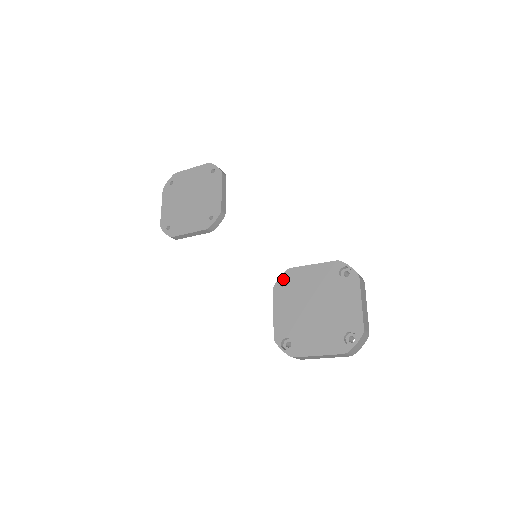
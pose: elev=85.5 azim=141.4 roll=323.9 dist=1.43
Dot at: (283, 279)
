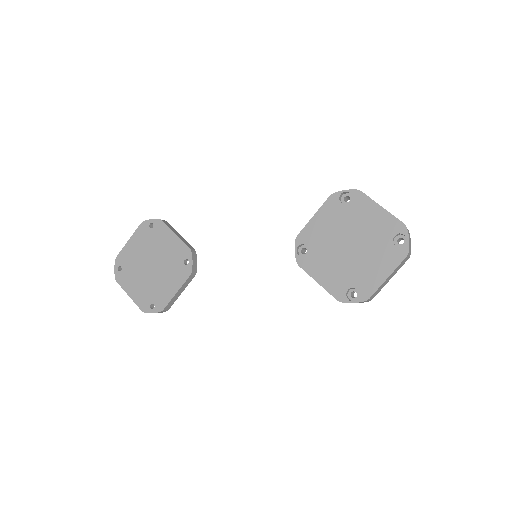
Dot at: (298, 251)
